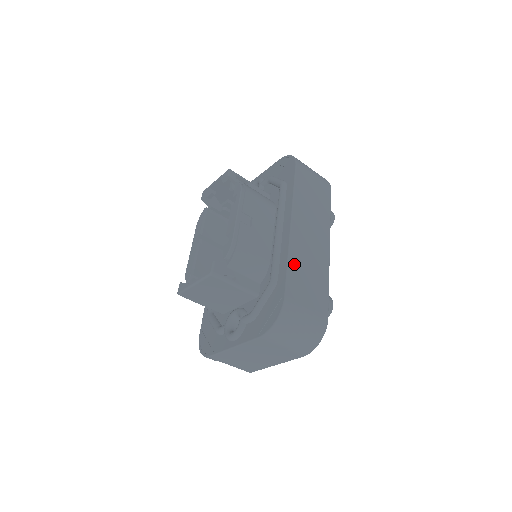
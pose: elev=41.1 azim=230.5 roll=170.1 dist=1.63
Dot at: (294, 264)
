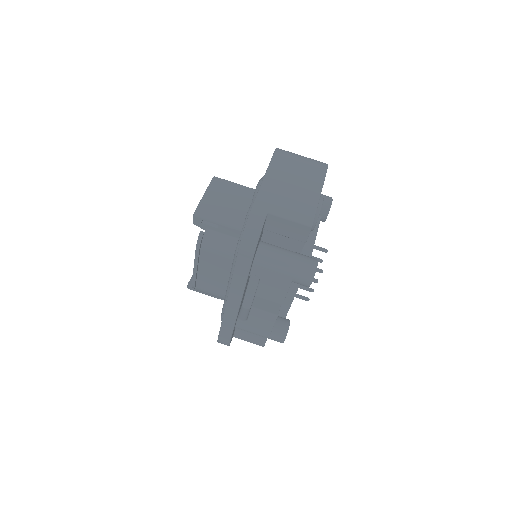
Dot at: occluded
